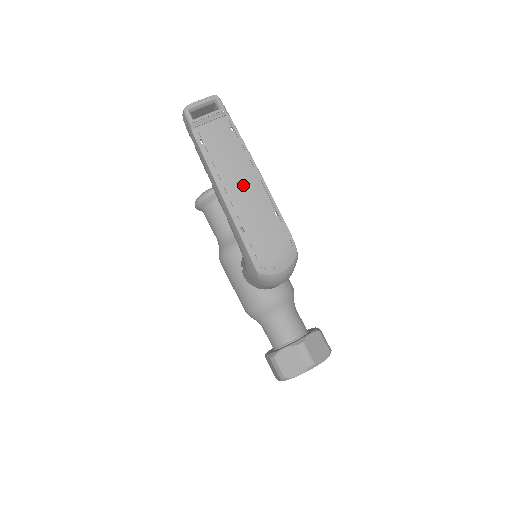
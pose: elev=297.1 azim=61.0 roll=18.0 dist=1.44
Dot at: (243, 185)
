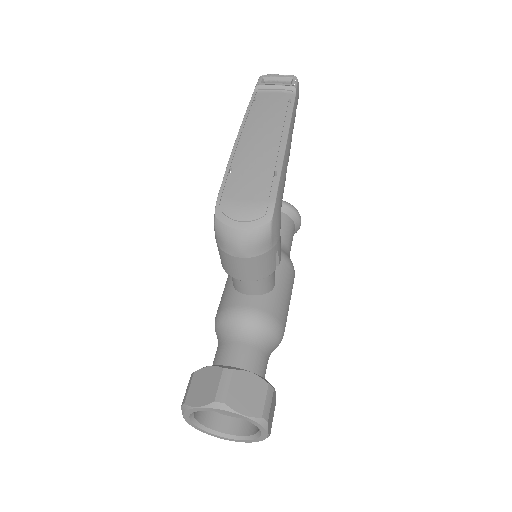
Dot at: (262, 138)
